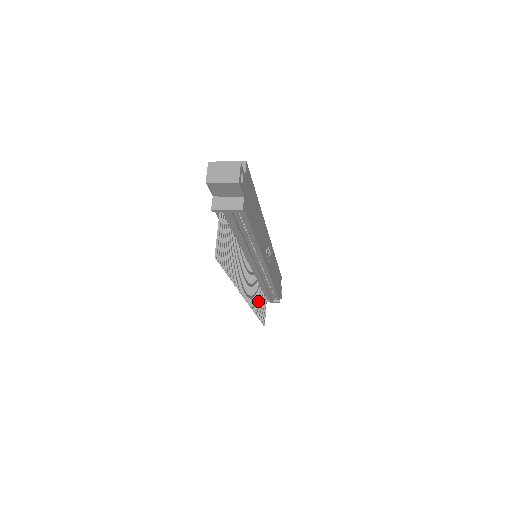
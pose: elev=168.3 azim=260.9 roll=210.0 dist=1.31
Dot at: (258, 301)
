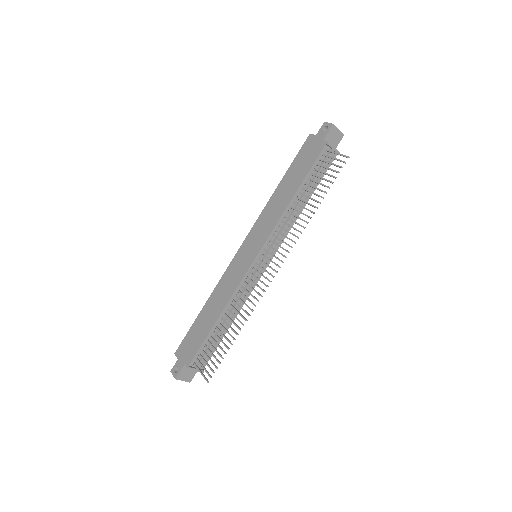
Dot at: (233, 321)
